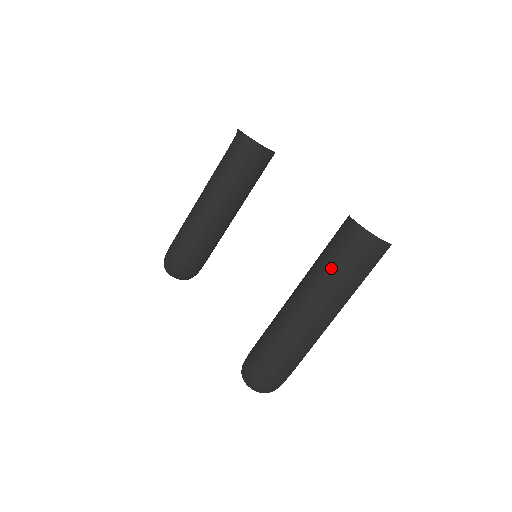
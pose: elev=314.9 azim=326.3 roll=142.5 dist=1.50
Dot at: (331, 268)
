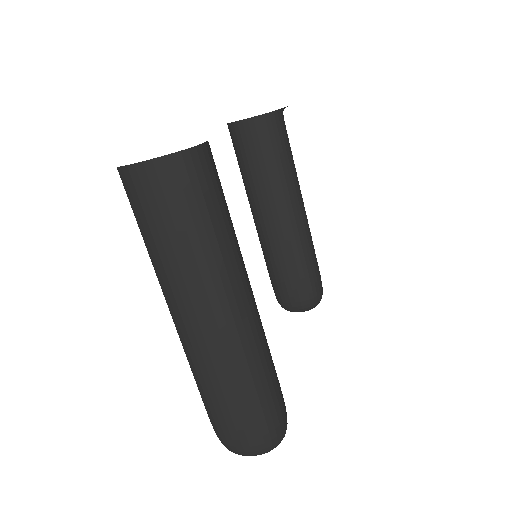
Dot at: occluded
